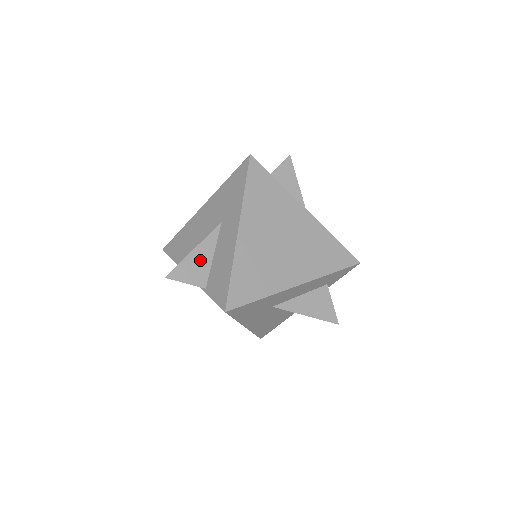
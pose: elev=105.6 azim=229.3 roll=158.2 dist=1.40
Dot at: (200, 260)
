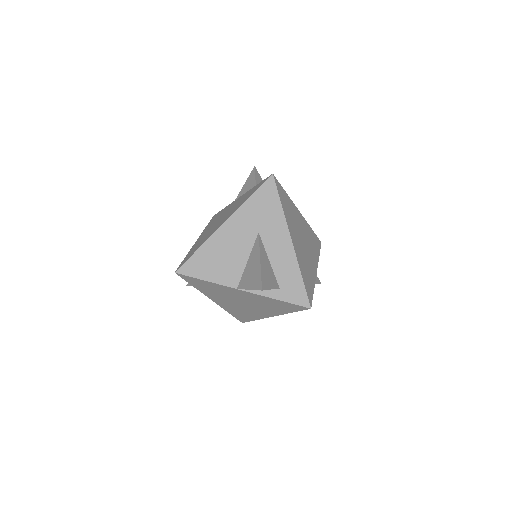
Dot at: occluded
